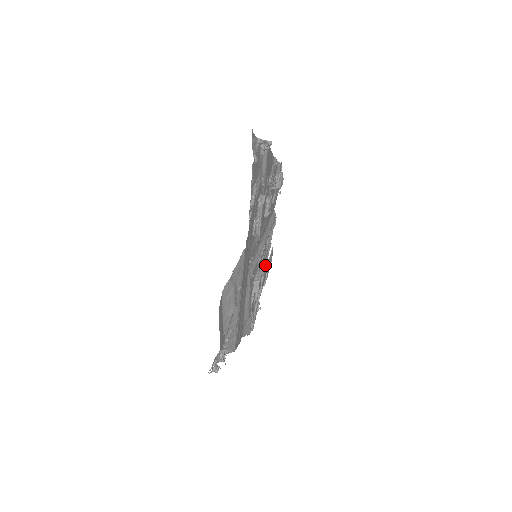
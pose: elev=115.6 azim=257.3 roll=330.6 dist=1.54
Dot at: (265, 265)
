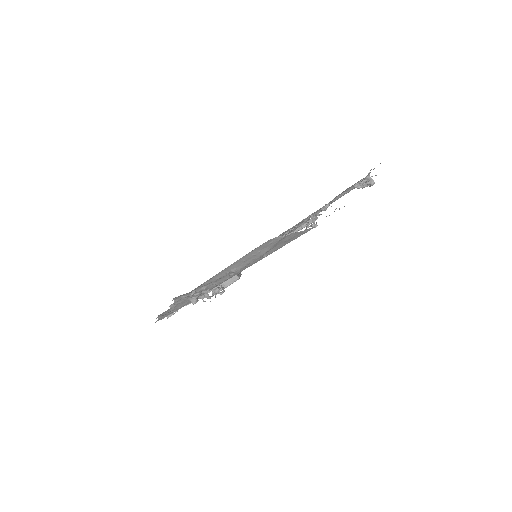
Dot at: occluded
